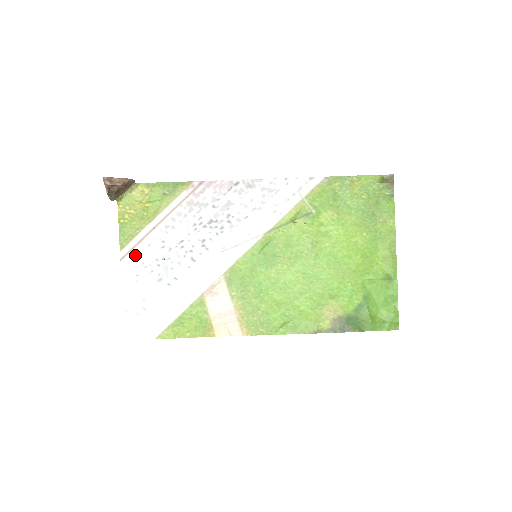
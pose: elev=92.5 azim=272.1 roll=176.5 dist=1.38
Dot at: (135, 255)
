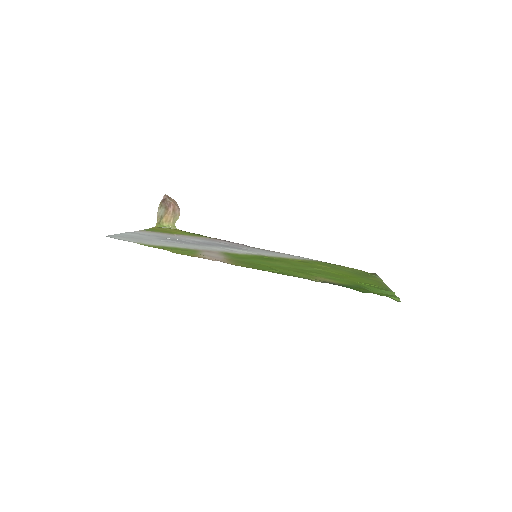
Dot at: (151, 233)
